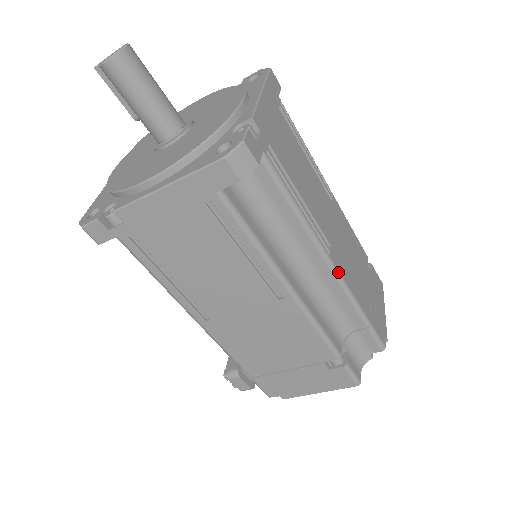
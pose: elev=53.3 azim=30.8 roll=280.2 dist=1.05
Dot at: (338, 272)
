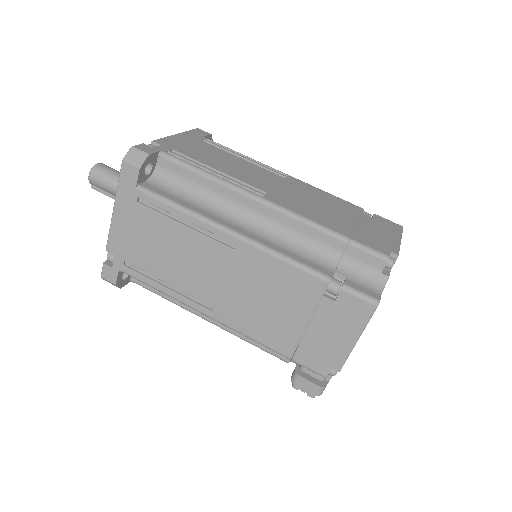
Dot at: (278, 206)
